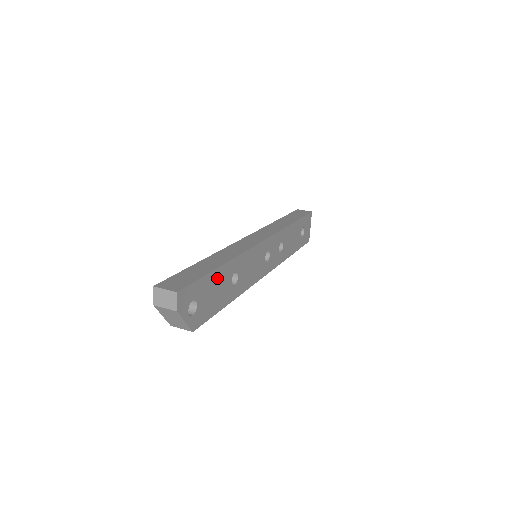
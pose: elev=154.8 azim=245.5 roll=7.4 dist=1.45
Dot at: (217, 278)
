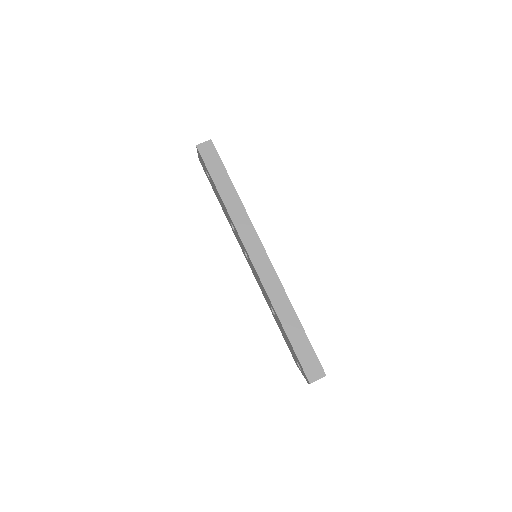
Dot at: occluded
